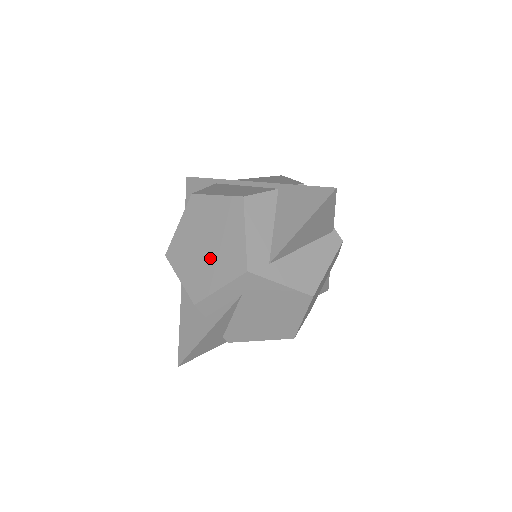
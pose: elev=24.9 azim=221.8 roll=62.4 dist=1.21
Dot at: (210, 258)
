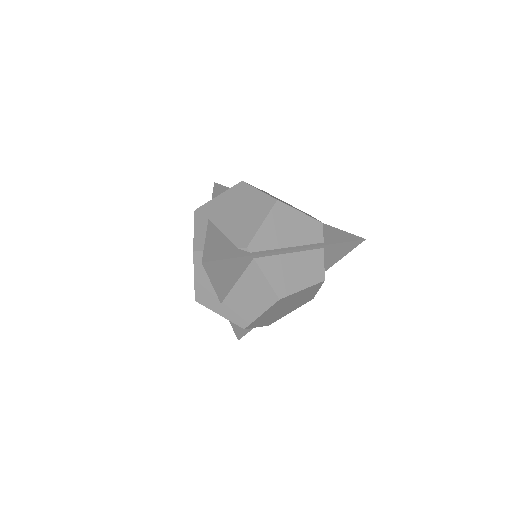
Dot at: occluded
